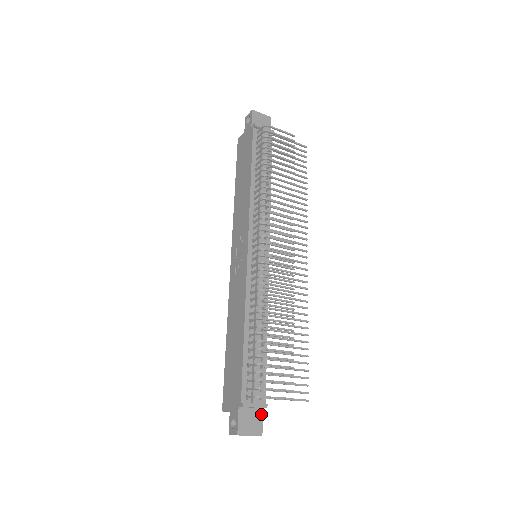
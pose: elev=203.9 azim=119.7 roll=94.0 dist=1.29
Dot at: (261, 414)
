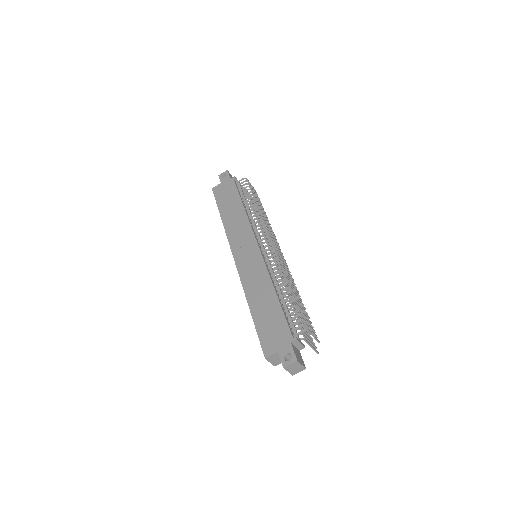
Dot at: (300, 354)
